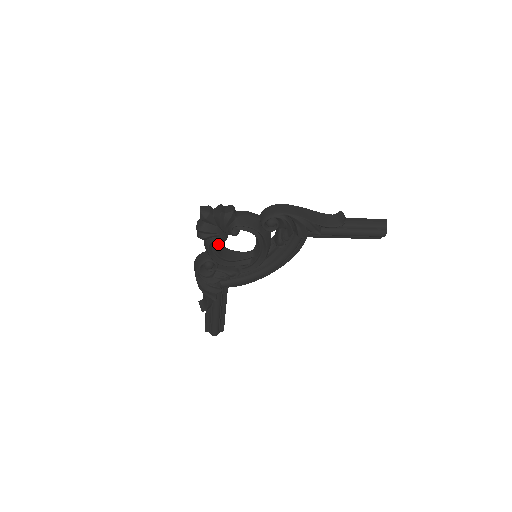
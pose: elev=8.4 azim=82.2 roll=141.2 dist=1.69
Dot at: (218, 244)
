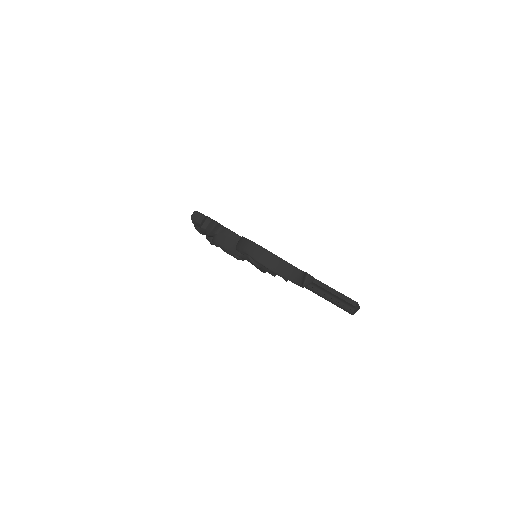
Dot at: (210, 243)
